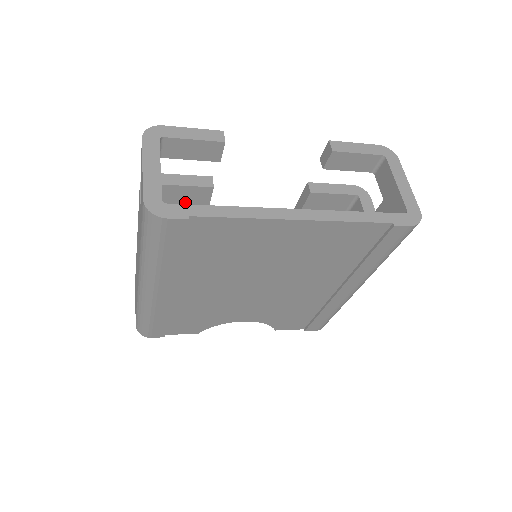
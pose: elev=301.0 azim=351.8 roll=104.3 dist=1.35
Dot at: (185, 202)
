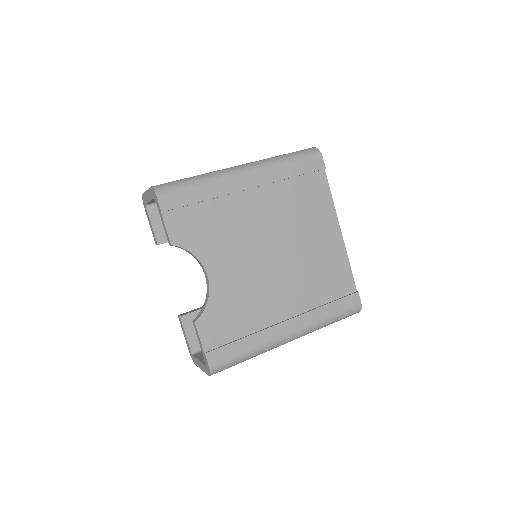
Dot at: occluded
